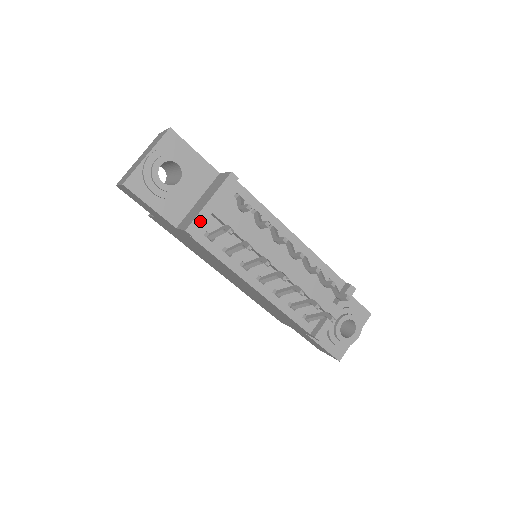
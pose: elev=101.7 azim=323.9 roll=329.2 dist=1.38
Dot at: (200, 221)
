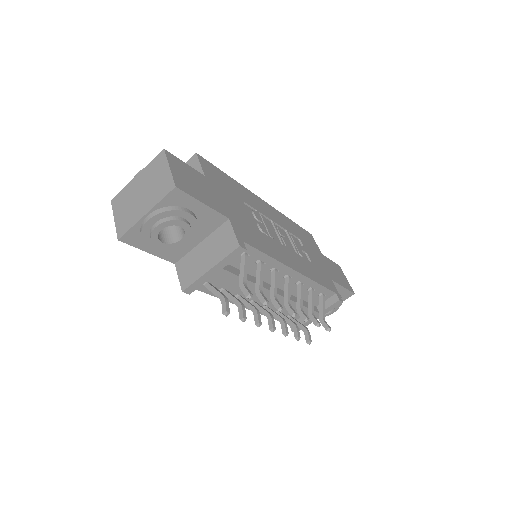
Dot at: (198, 284)
